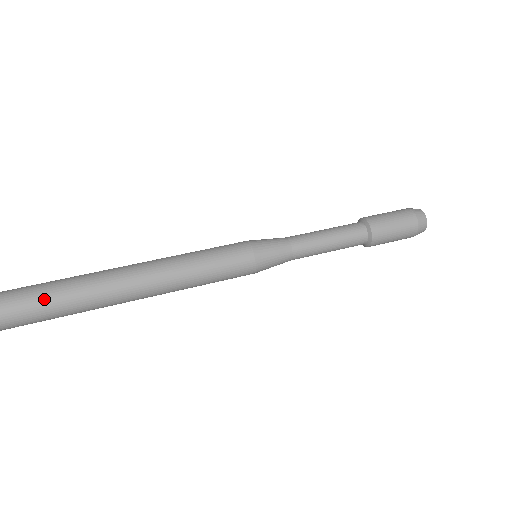
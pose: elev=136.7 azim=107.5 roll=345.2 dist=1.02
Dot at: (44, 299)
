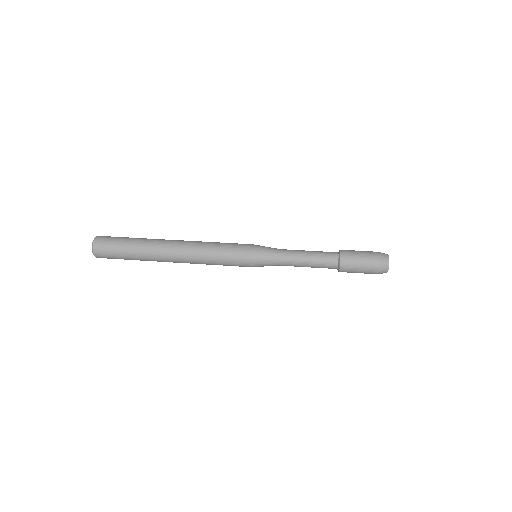
Dot at: (127, 238)
